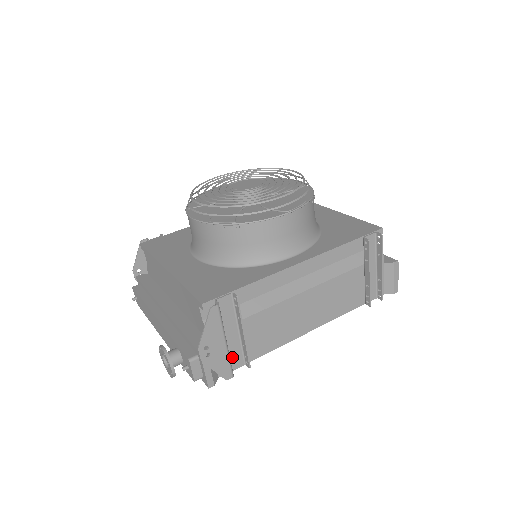
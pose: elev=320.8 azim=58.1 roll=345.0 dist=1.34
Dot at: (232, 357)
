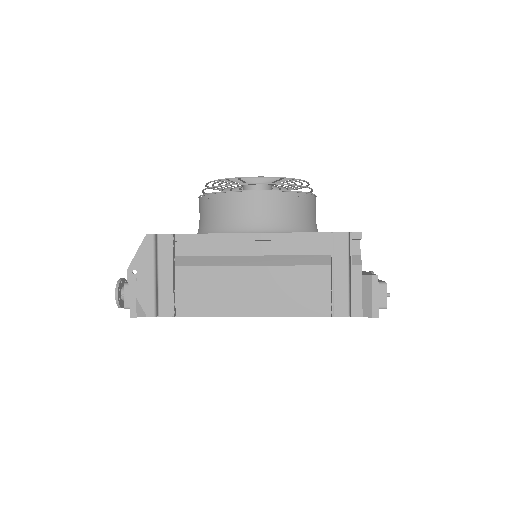
Dot at: (162, 300)
